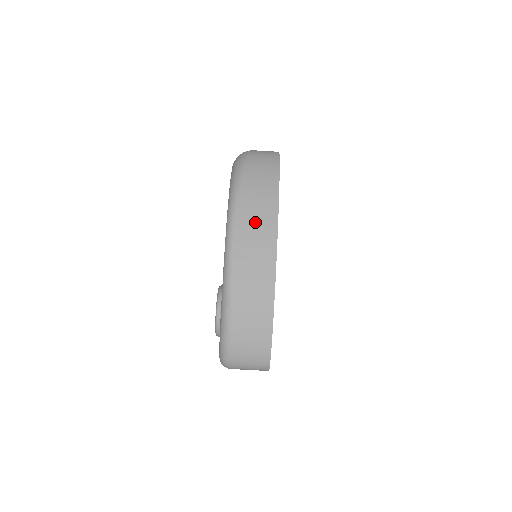
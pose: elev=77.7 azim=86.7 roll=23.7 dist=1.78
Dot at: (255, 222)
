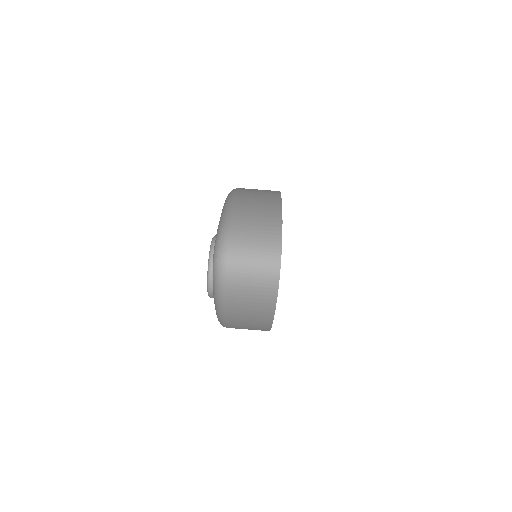
Dot at: occluded
